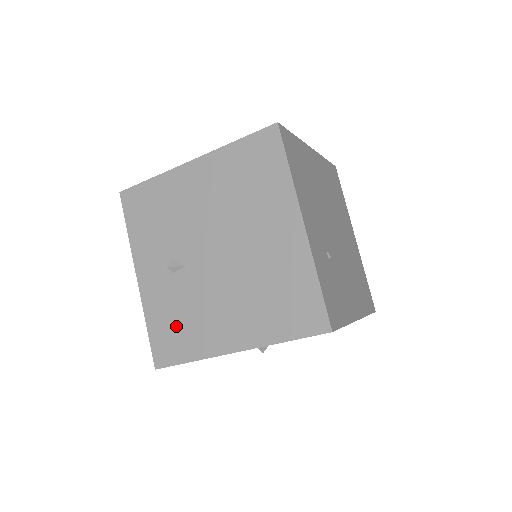
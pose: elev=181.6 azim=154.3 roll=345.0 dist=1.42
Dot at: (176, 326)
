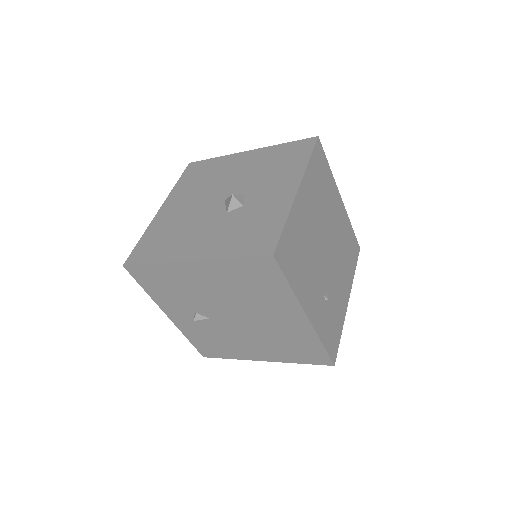
Dot at: (212, 343)
